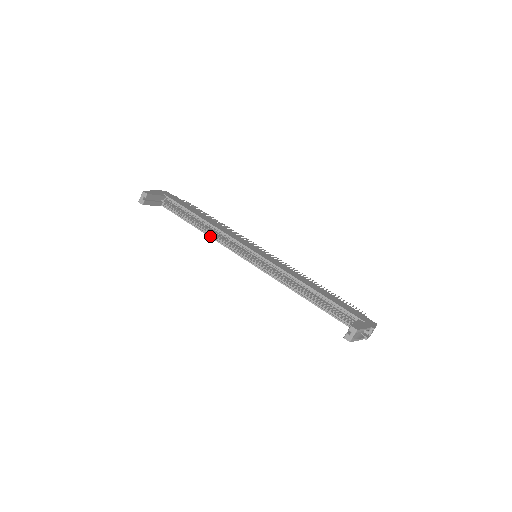
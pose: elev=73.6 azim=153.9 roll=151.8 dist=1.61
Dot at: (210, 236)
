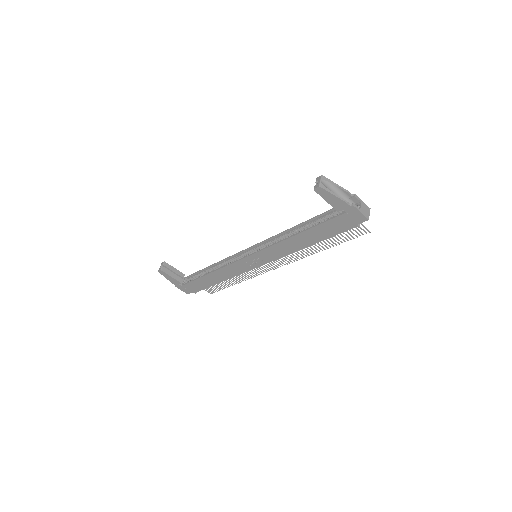
Dot at: (217, 269)
